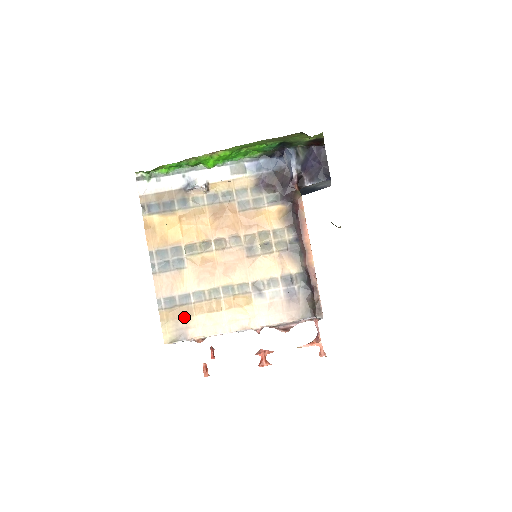
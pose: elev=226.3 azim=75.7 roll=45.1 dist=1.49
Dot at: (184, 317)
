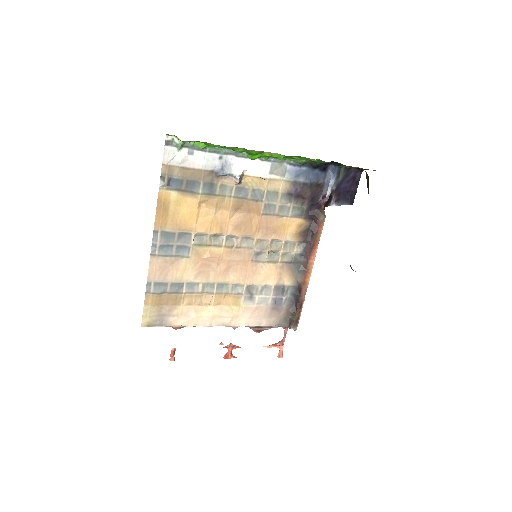
Dot at: (170, 305)
